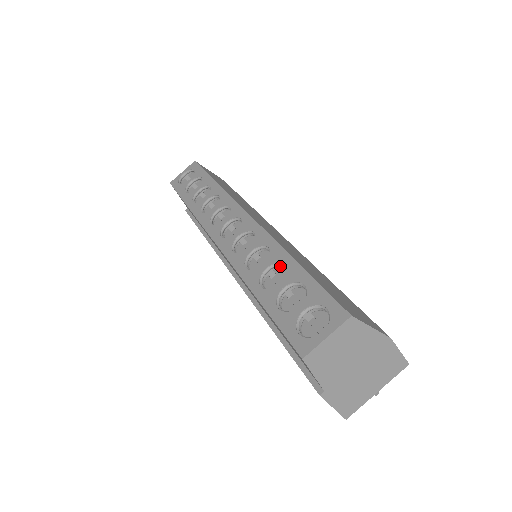
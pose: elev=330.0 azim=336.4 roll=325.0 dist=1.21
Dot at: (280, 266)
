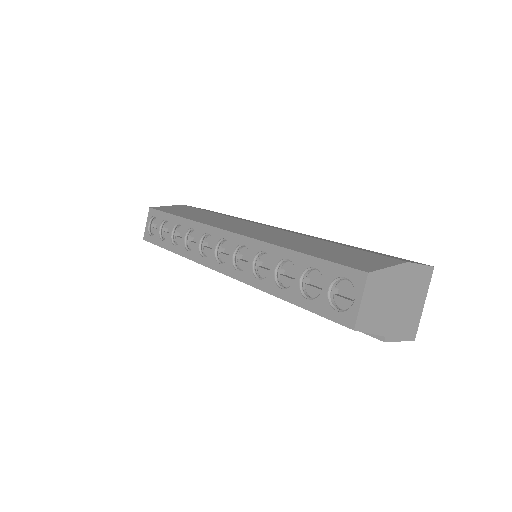
Dot at: (284, 261)
